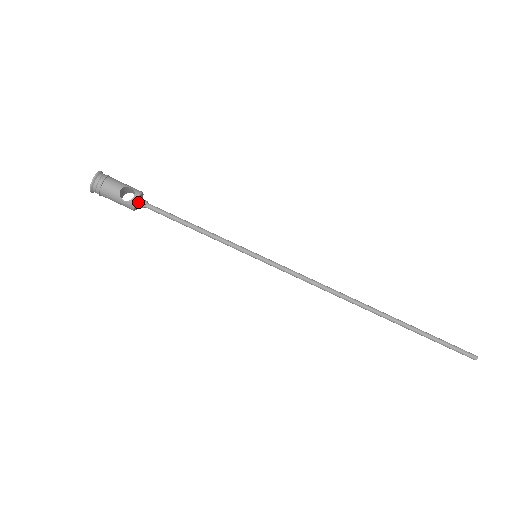
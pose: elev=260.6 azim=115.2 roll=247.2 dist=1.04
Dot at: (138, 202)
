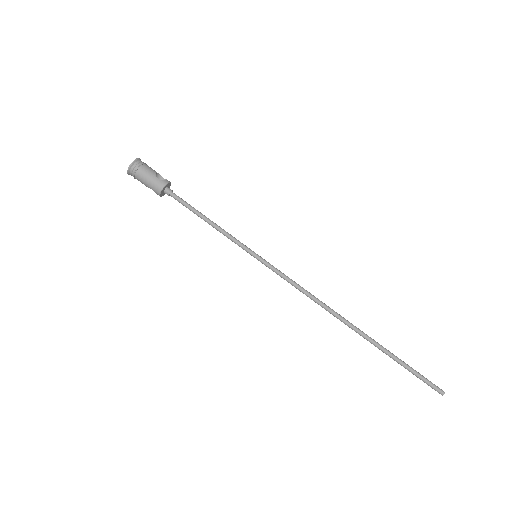
Dot at: (167, 187)
